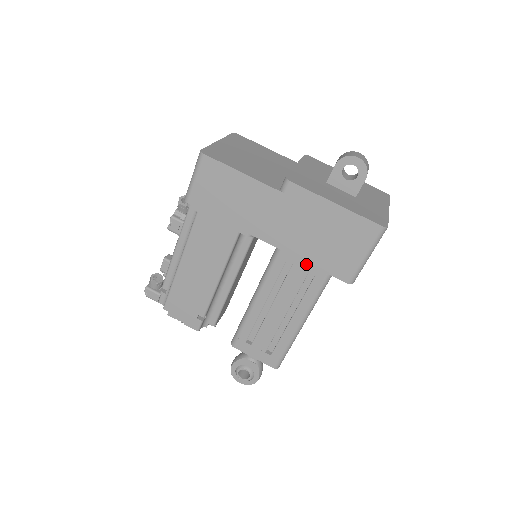
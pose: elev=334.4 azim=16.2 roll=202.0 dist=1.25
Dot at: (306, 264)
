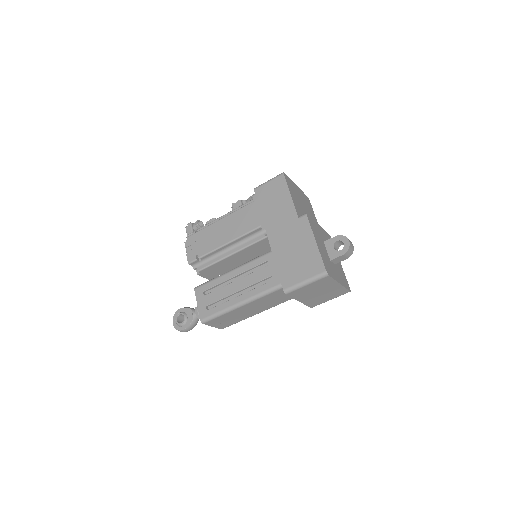
Dot at: (274, 270)
